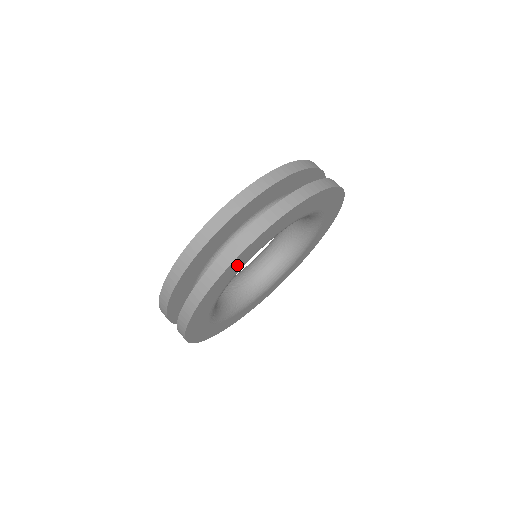
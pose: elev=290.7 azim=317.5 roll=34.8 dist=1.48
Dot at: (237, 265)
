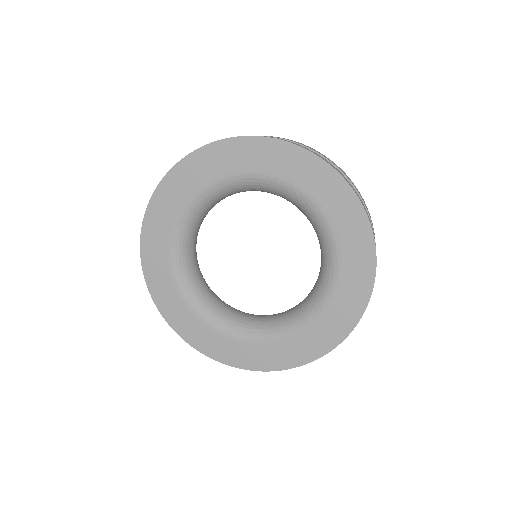
Dot at: (251, 155)
